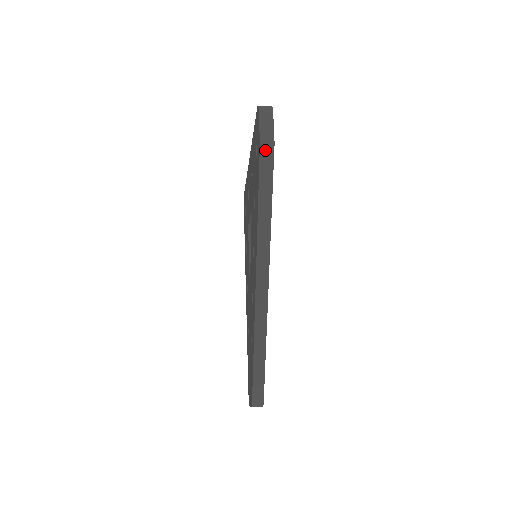
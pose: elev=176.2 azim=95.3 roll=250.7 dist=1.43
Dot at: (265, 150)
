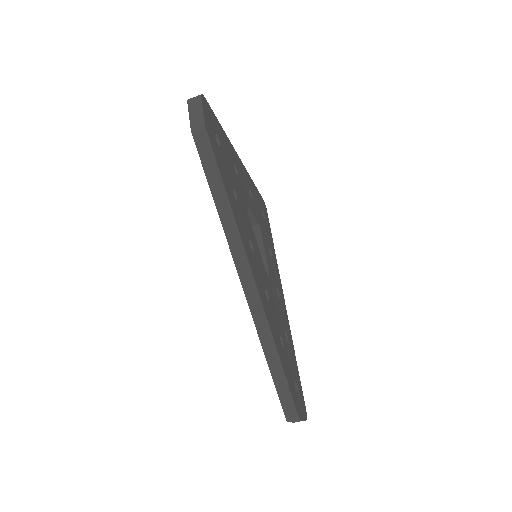
Dot at: (199, 137)
